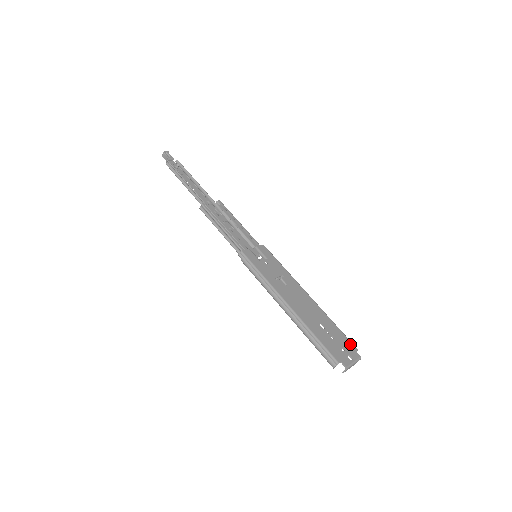
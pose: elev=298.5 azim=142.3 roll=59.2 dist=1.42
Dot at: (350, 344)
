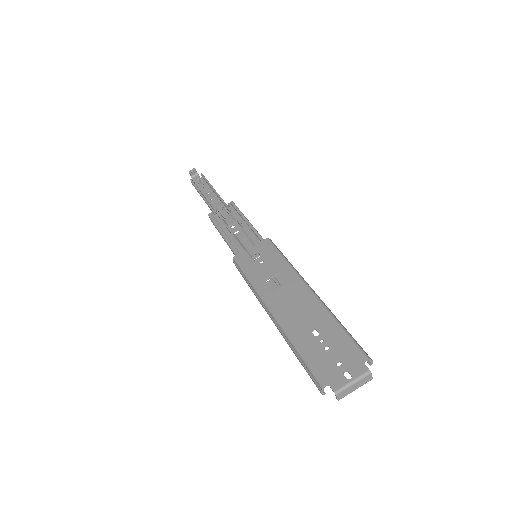
Dot at: (355, 352)
